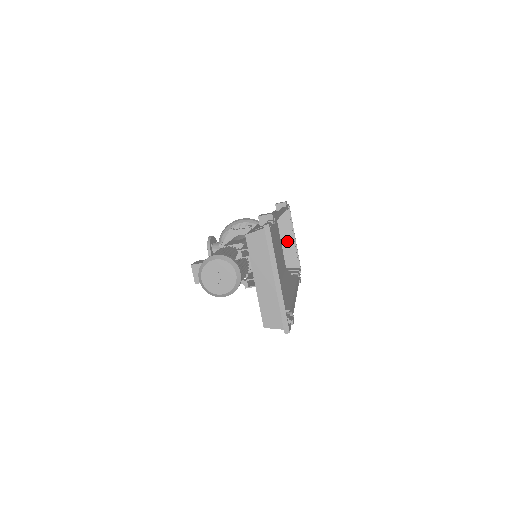
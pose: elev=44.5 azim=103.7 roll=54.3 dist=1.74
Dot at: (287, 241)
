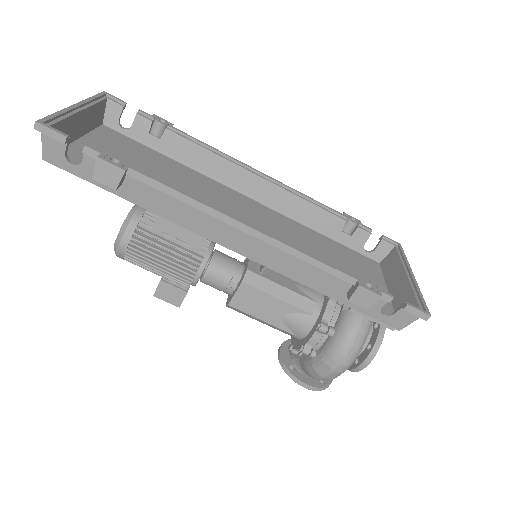
Dot at: (397, 285)
